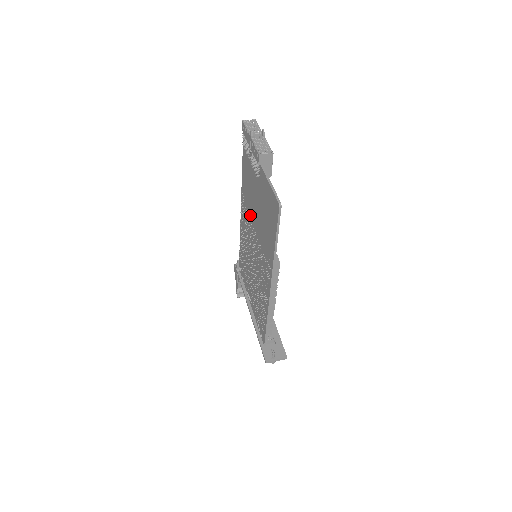
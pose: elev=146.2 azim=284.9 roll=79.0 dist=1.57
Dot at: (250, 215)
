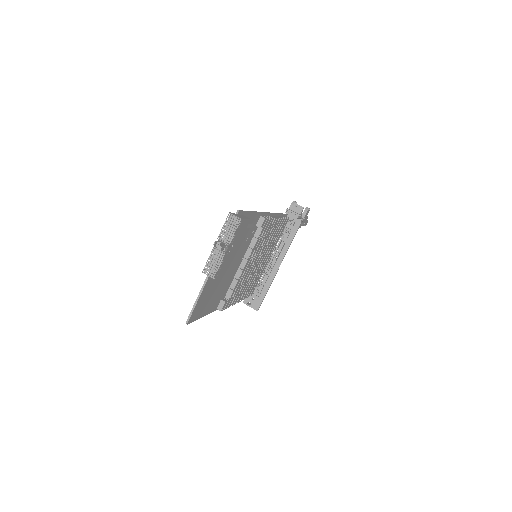
Dot at: occluded
